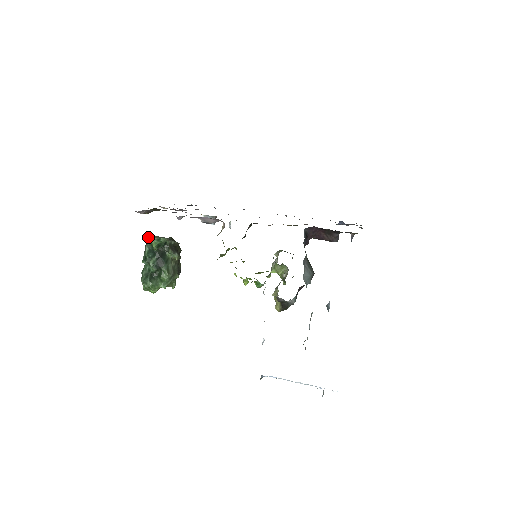
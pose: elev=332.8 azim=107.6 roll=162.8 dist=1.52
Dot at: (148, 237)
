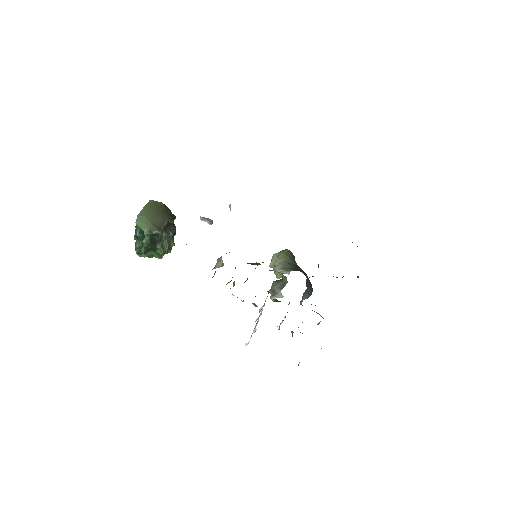
Dot at: (138, 222)
